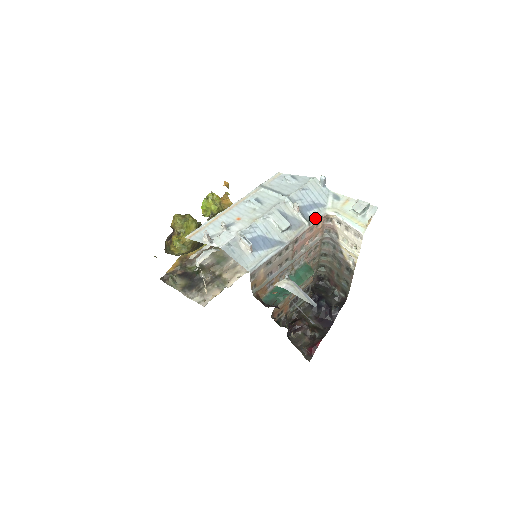
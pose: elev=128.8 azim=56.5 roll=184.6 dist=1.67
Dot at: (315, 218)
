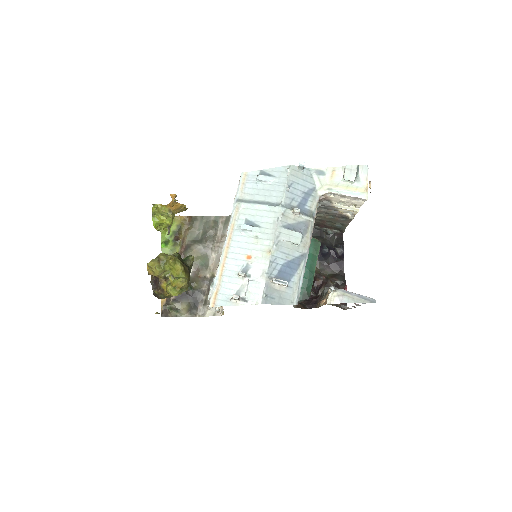
Dot at: (314, 208)
